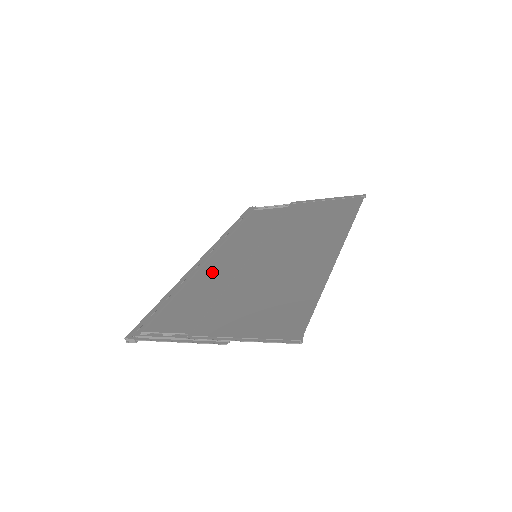
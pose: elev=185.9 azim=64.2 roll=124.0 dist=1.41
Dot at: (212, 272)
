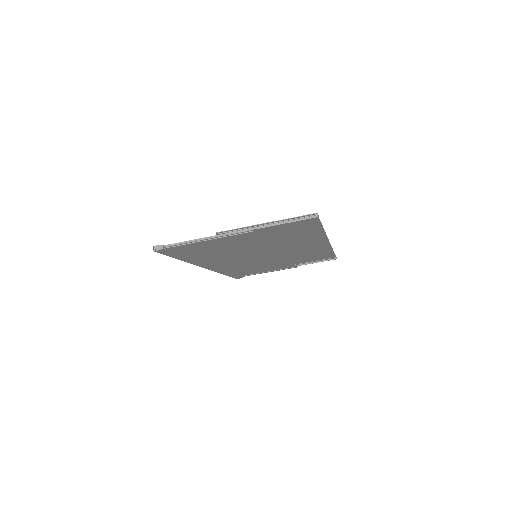
Dot at: (219, 259)
